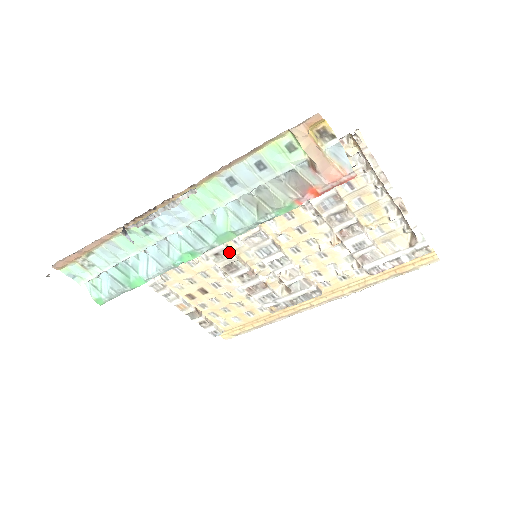
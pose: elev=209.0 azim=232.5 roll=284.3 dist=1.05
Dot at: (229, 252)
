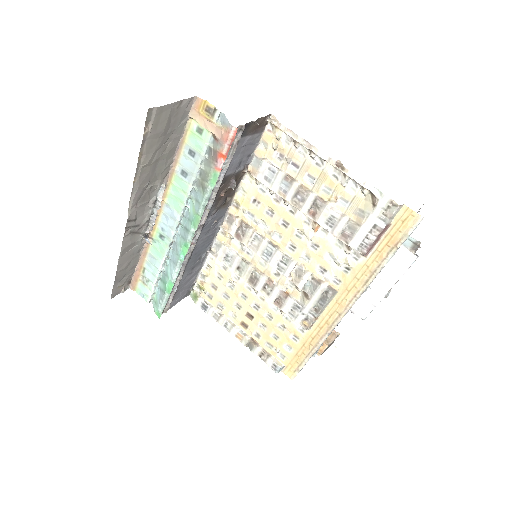
Dot at: (245, 263)
